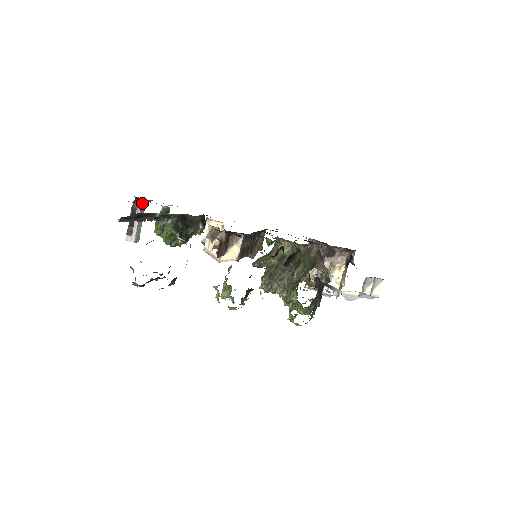
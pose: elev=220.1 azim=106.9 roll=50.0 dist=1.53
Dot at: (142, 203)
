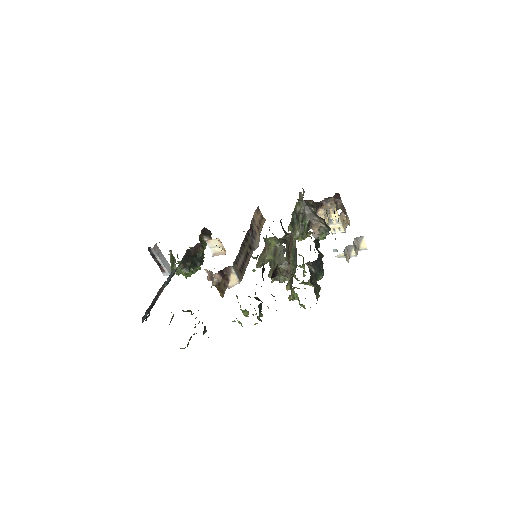
Dot at: (154, 249)
